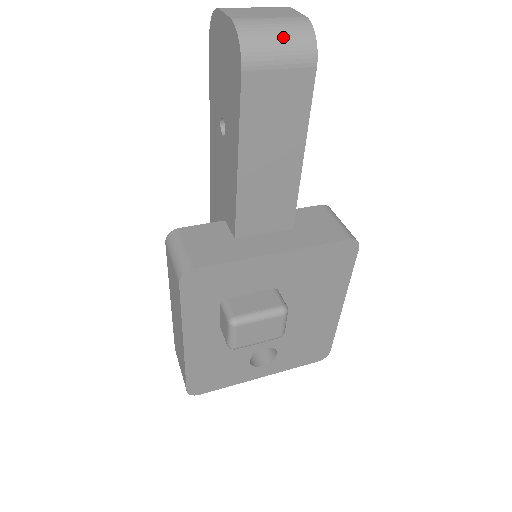
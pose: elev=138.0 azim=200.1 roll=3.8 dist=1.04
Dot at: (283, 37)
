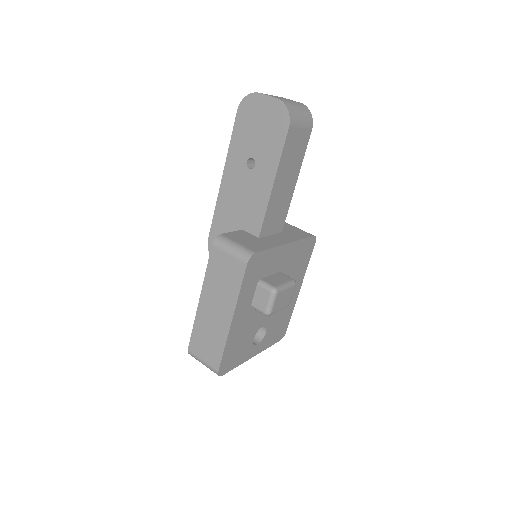
Dot at: (301, 111)
